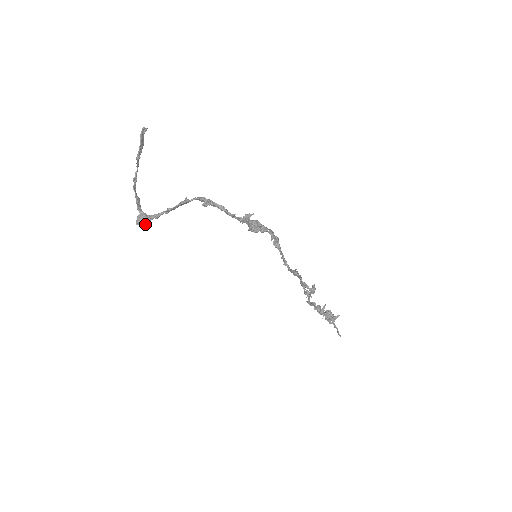
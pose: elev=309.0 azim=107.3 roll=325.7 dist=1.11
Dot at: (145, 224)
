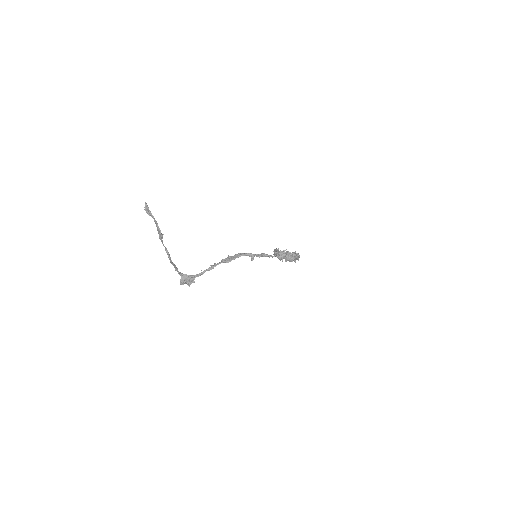
Dot at: occluded
